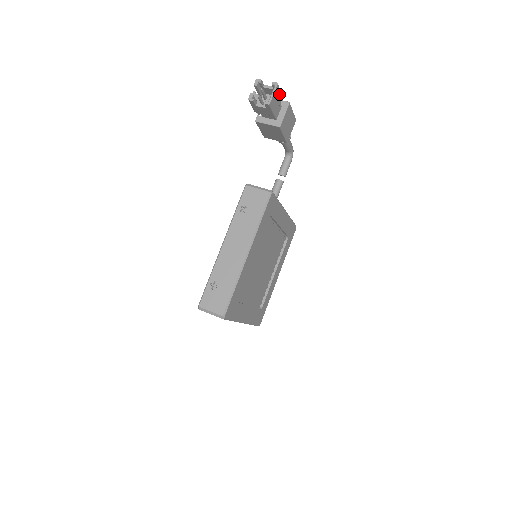
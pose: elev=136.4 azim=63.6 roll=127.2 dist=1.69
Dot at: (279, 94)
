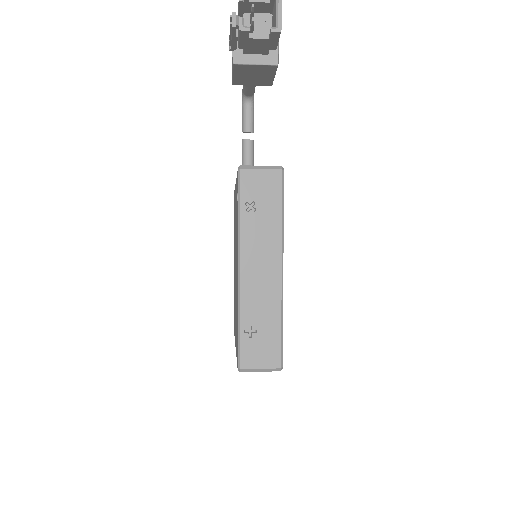
Dot at: occluded
